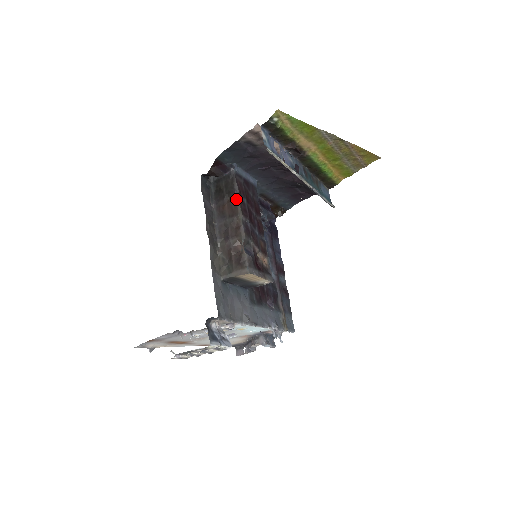
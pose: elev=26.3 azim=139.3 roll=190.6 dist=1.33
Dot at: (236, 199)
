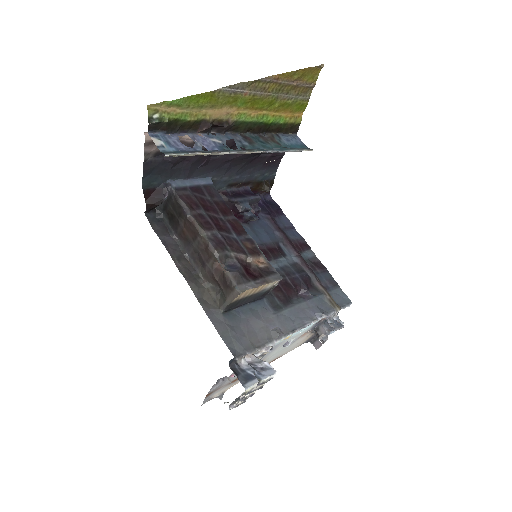
Dot at: (189, 218)
